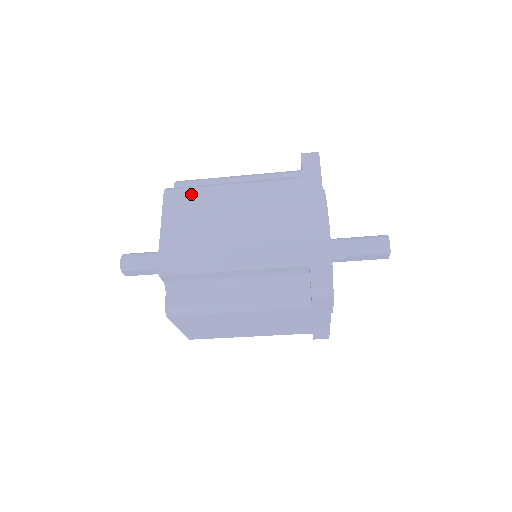
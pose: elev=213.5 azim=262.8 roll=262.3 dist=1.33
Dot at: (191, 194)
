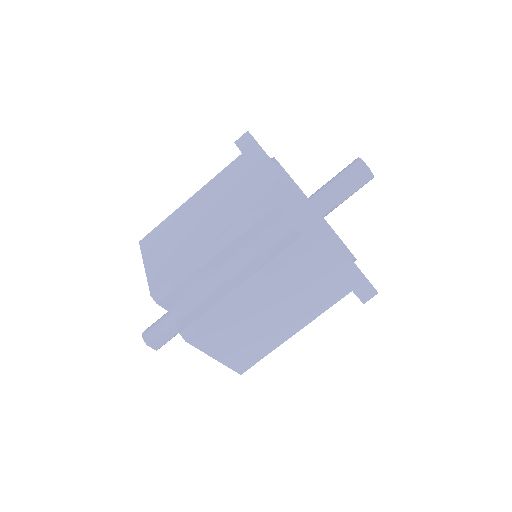
Dot at: (160, 228)
